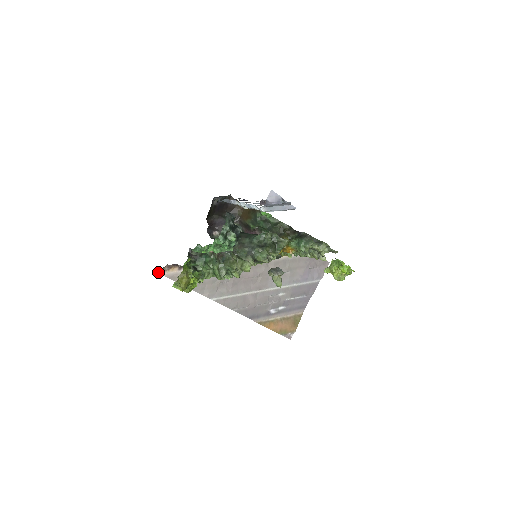
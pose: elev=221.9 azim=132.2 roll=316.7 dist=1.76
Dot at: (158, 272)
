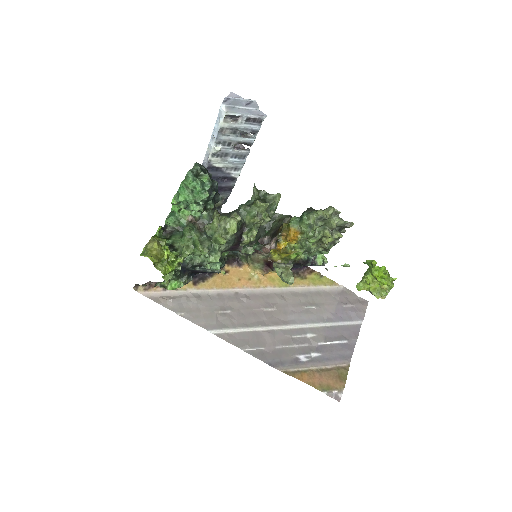
Dot at: (136, 290)
